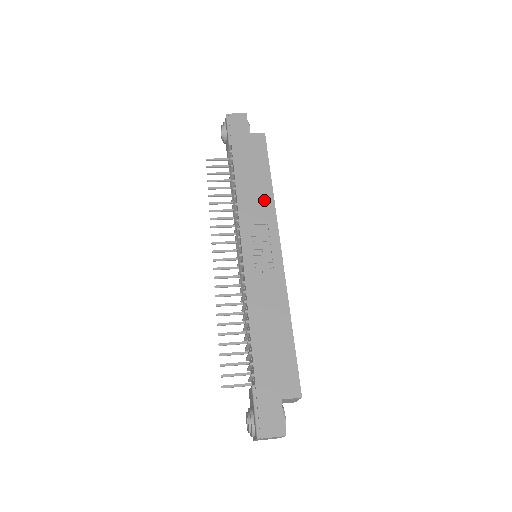
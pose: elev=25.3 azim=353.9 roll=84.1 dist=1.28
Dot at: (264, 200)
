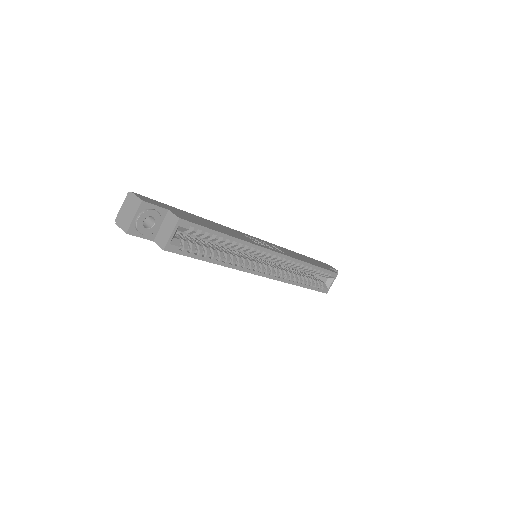
Dot at: (297, 257)
